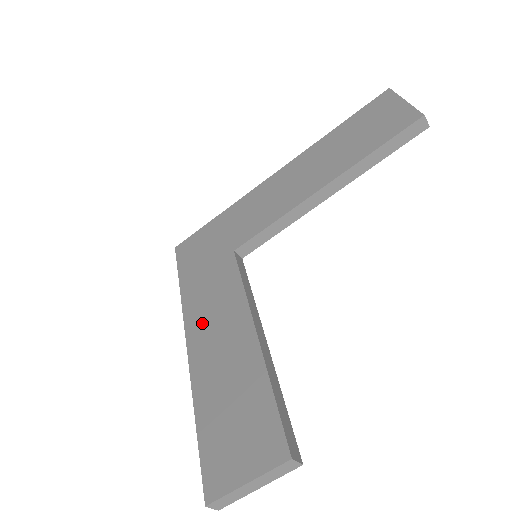
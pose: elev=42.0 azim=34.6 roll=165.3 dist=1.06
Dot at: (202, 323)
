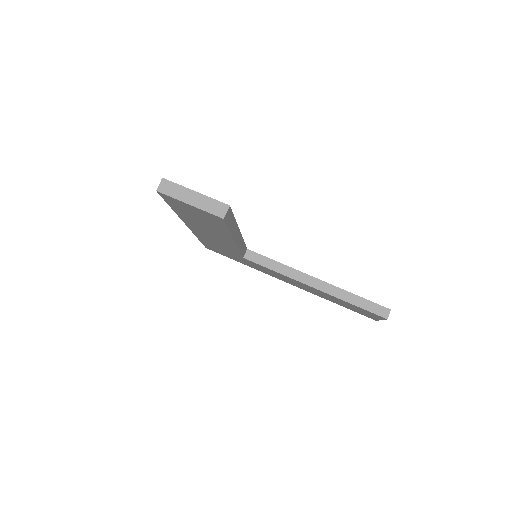
Dot at: occluded
